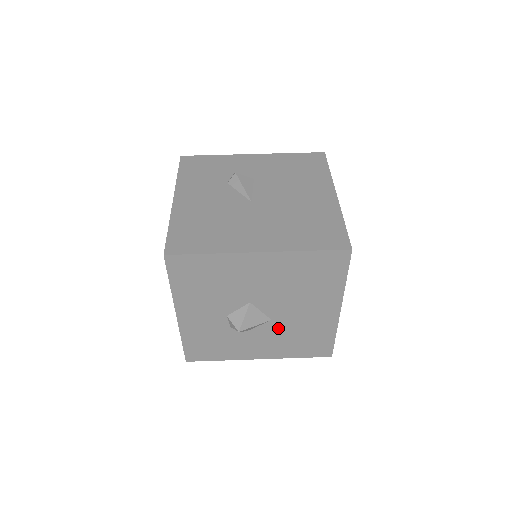
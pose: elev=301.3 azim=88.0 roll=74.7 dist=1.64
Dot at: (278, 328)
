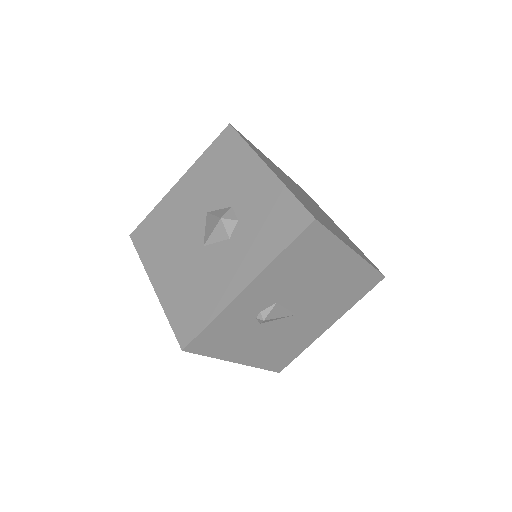
Dot at: occluded
